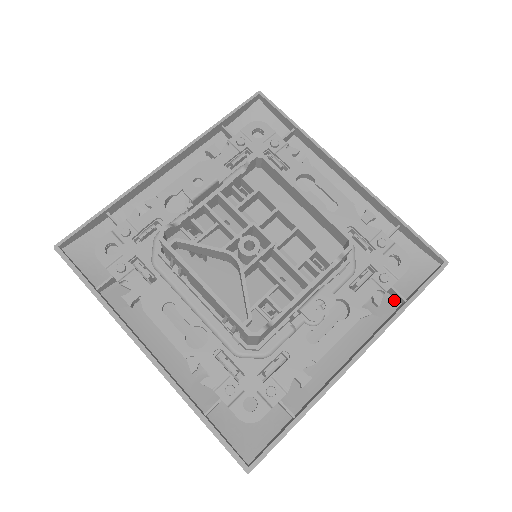
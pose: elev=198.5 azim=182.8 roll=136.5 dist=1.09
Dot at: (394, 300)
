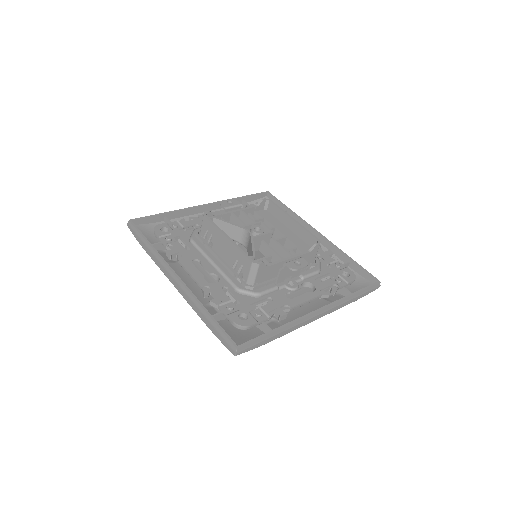
Dot at: occluded
